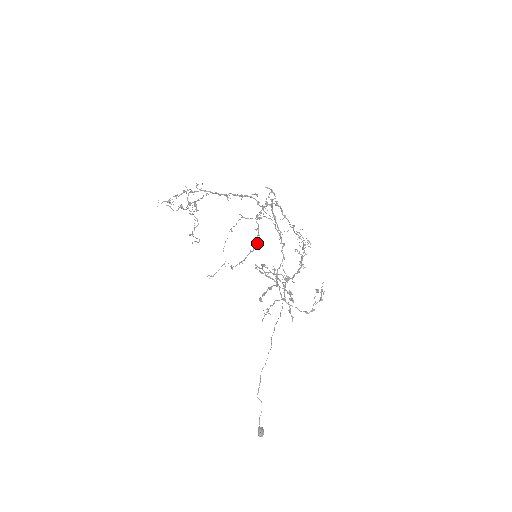
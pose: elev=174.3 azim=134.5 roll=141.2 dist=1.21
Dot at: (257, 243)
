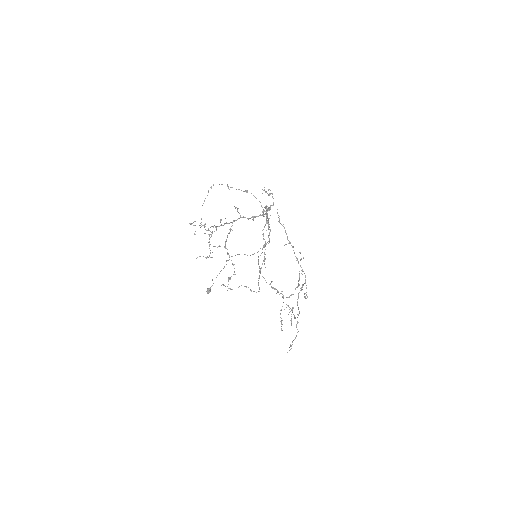
Dot at: occluded
